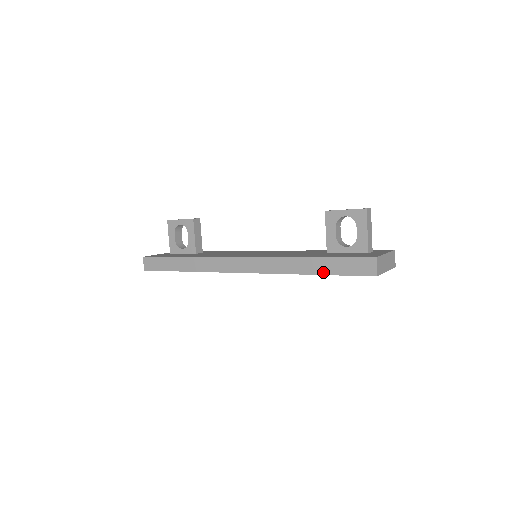
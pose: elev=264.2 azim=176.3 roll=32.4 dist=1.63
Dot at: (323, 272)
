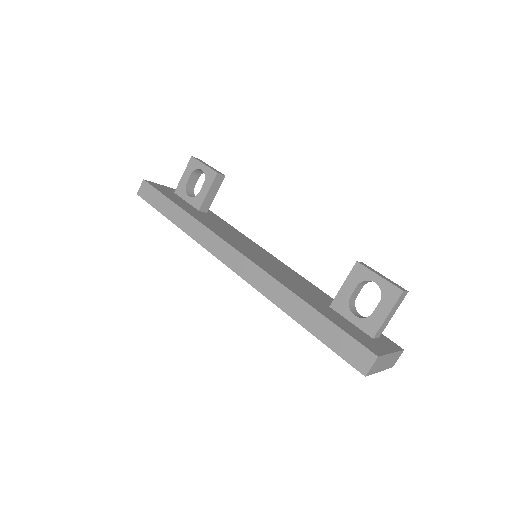
Dot at: (311, 329)
